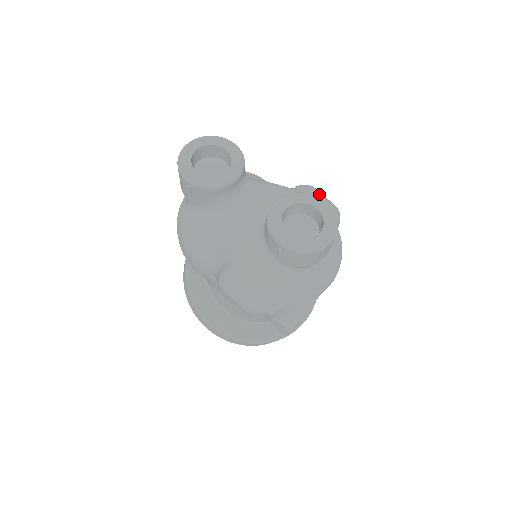
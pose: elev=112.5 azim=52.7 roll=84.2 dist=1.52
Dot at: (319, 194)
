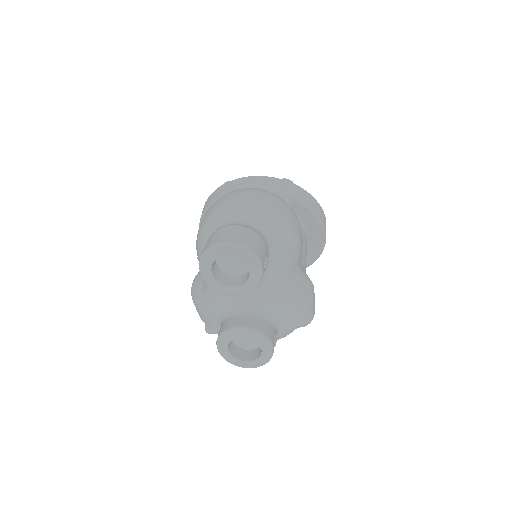
Dot at: (304, 314)
